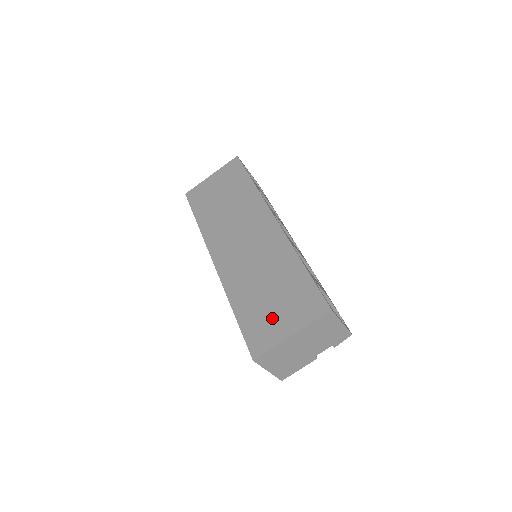
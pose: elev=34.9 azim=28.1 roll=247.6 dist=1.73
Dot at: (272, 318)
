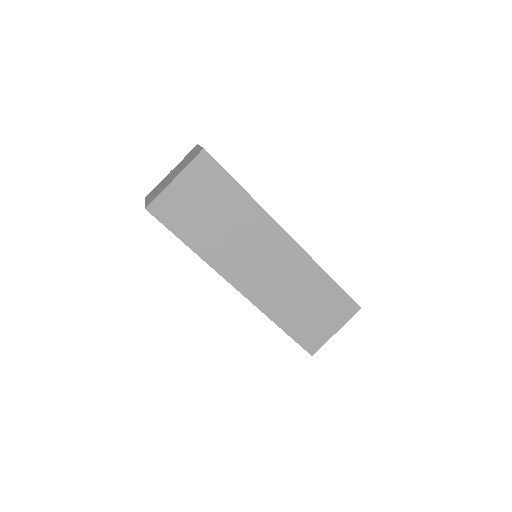
Dot at: (318, 325)
